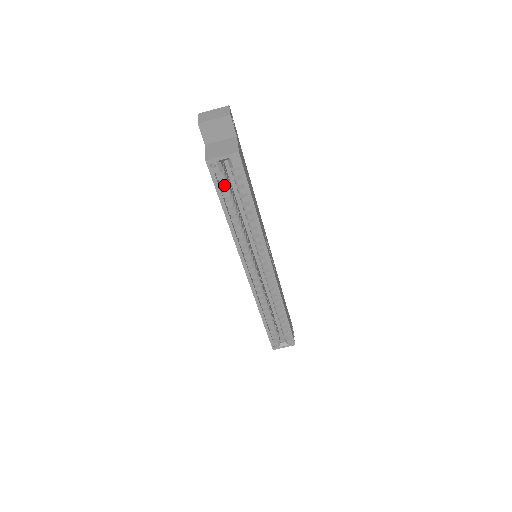
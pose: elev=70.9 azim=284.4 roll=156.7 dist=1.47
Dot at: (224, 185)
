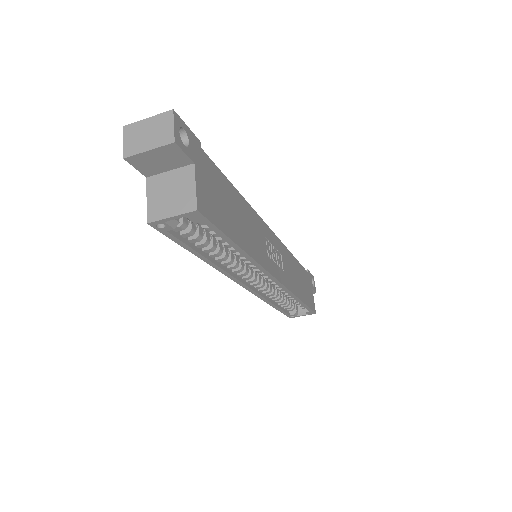
Dot at: (187, 234)
